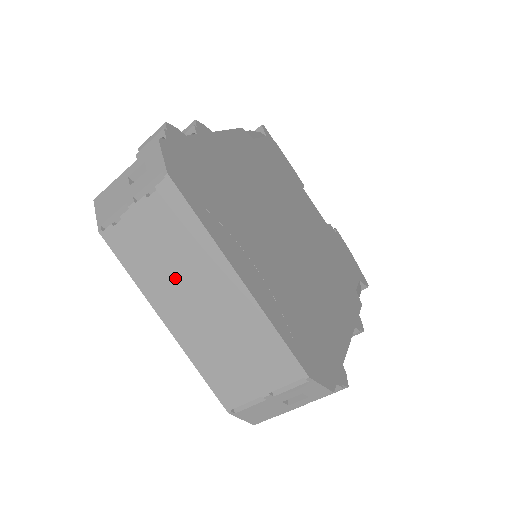
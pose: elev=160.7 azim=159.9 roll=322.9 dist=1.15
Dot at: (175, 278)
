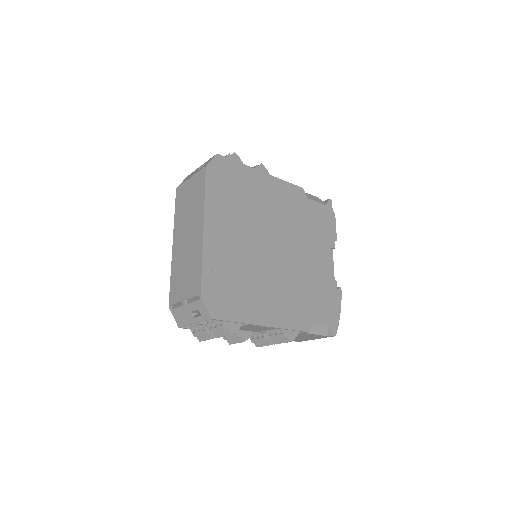
Dot at: (186, 221)
